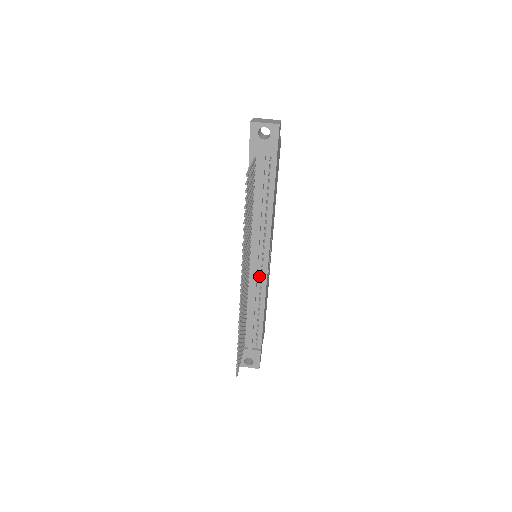
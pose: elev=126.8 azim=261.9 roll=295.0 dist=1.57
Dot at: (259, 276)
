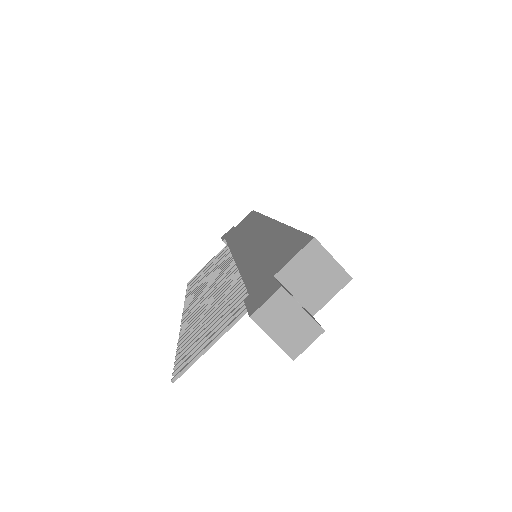
Dot at: occluded
